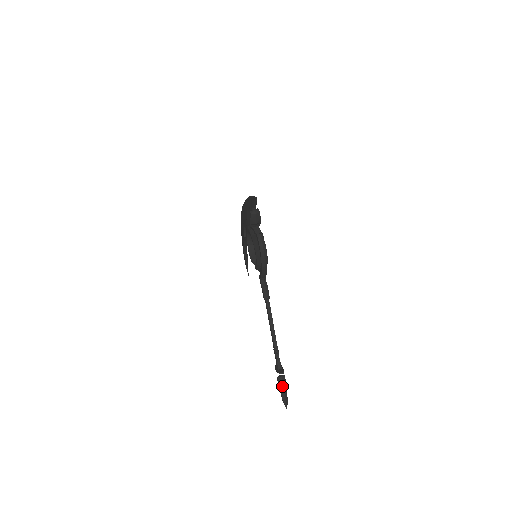
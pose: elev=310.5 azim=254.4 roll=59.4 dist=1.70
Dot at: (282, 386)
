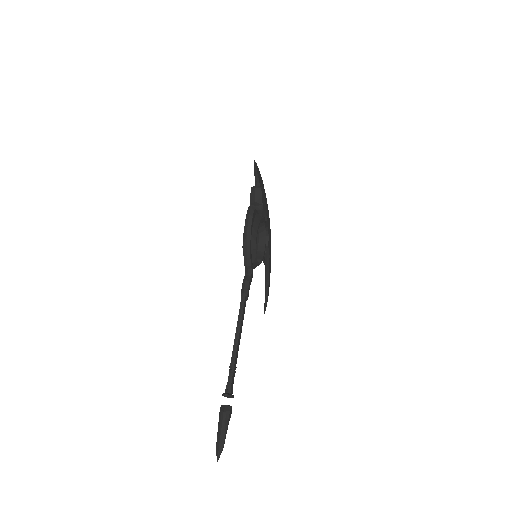
Dot at: (221, 418)
